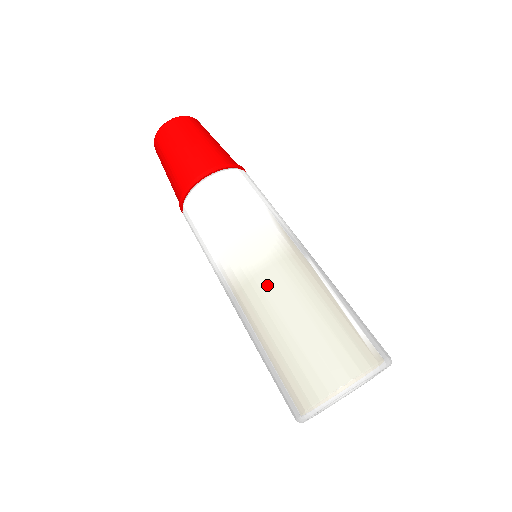
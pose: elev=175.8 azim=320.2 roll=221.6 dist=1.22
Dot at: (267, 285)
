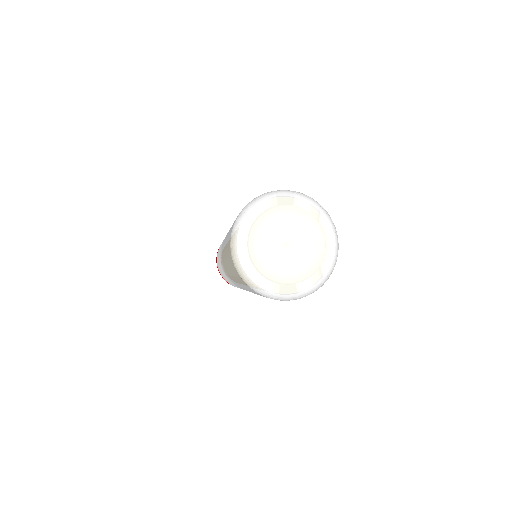
Dot at: occluded
